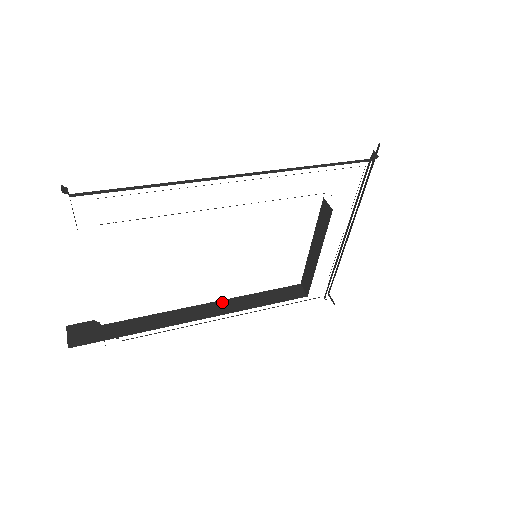
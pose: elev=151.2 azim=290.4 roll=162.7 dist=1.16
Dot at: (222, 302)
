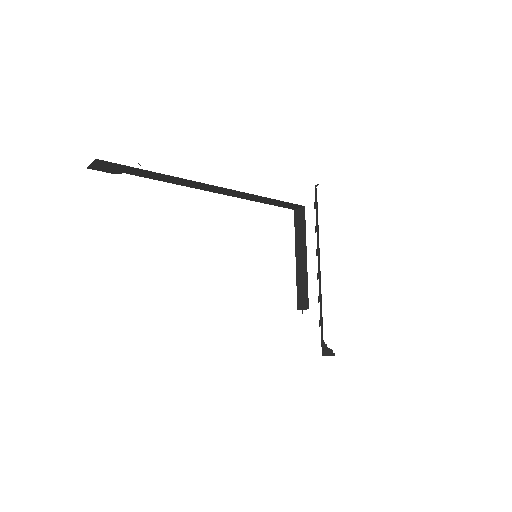
Dot at: occluded
